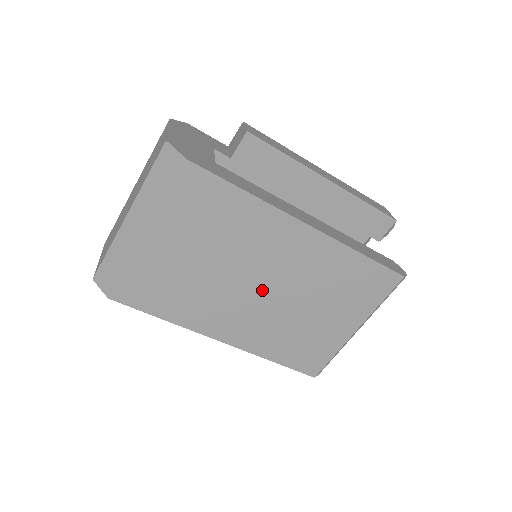
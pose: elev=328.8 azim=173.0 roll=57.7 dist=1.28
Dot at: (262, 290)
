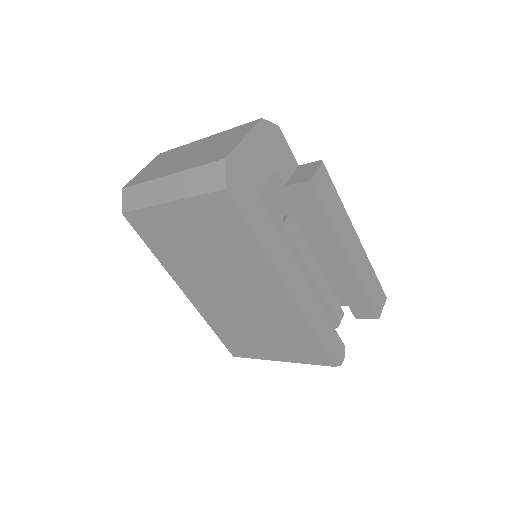
Dot at: (230, 293)
